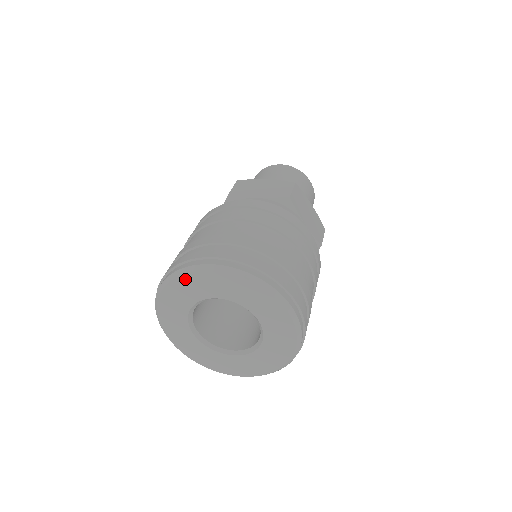
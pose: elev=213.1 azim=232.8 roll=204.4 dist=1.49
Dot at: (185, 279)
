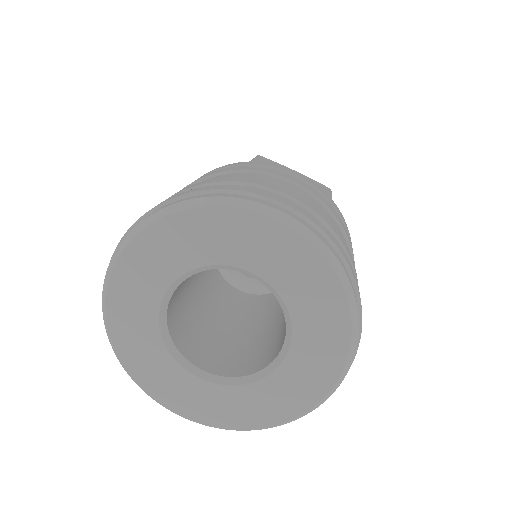
Dot at: (210, 216)
